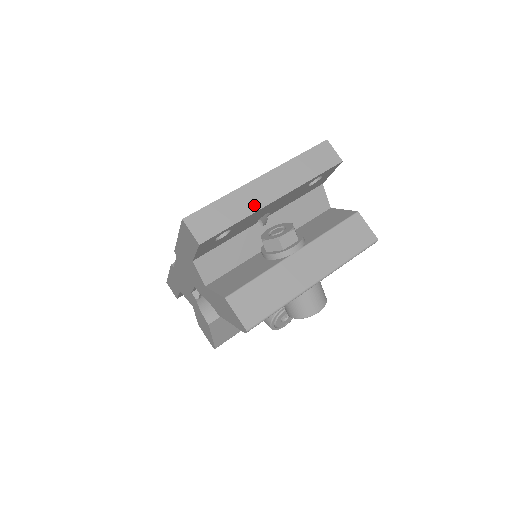
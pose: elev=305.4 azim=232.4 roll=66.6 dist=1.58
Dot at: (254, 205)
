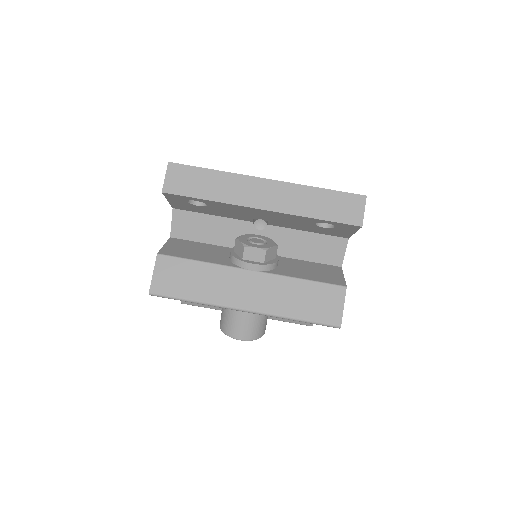
Dot at: (238, 198)
